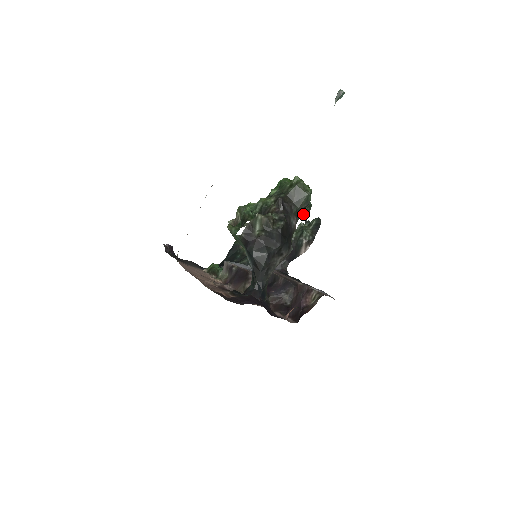
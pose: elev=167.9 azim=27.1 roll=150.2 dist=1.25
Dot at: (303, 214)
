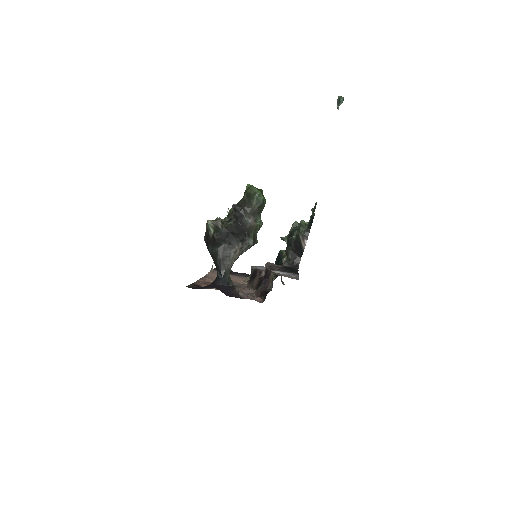
Dot at: occluded
